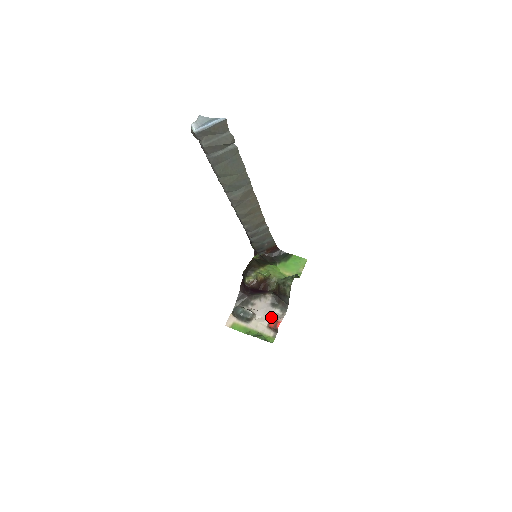
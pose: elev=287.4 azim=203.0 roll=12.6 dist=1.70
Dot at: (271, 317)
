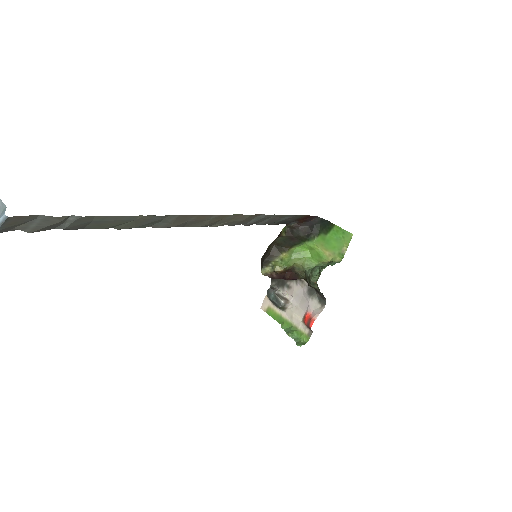
Dot at: (307, 309)
